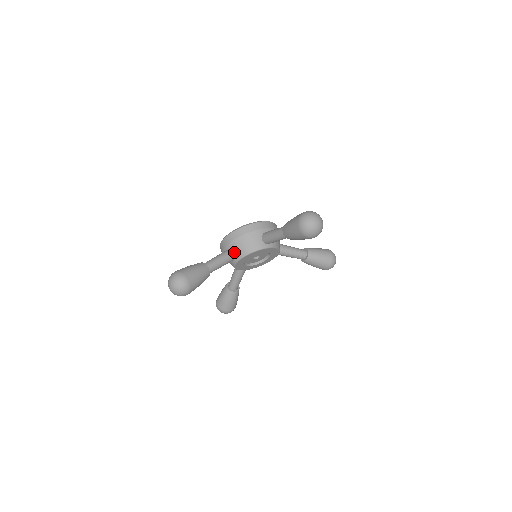
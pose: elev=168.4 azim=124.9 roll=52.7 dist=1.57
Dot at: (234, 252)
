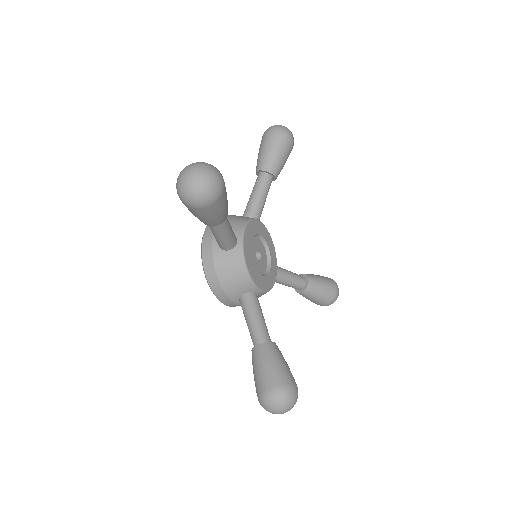
Dot at: occluded
